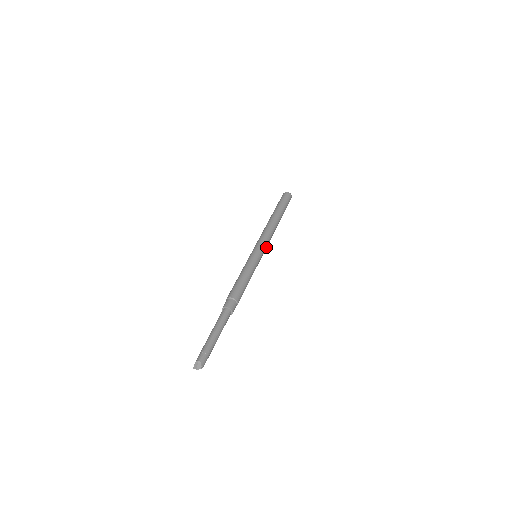
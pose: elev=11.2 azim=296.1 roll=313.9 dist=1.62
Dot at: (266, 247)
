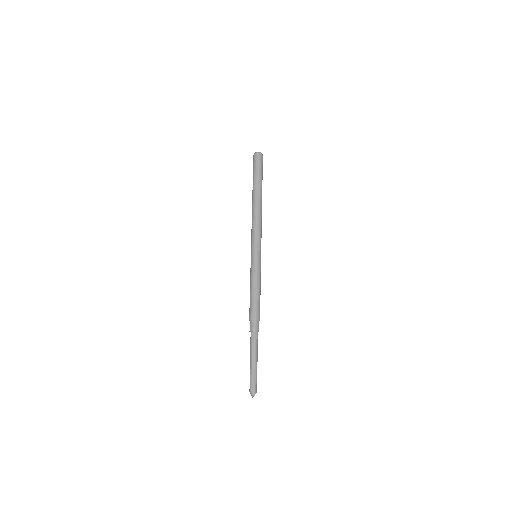
Dot at: (260, 239)
